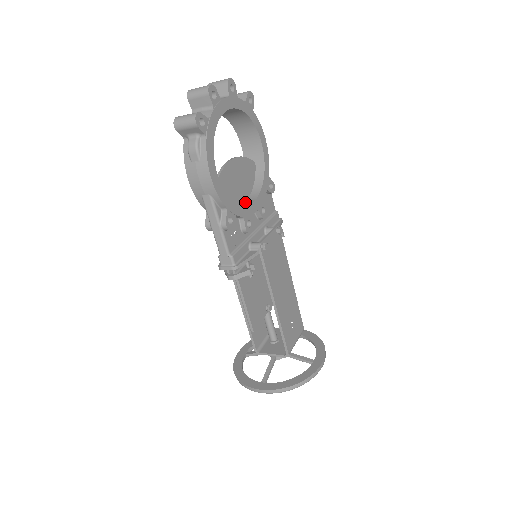
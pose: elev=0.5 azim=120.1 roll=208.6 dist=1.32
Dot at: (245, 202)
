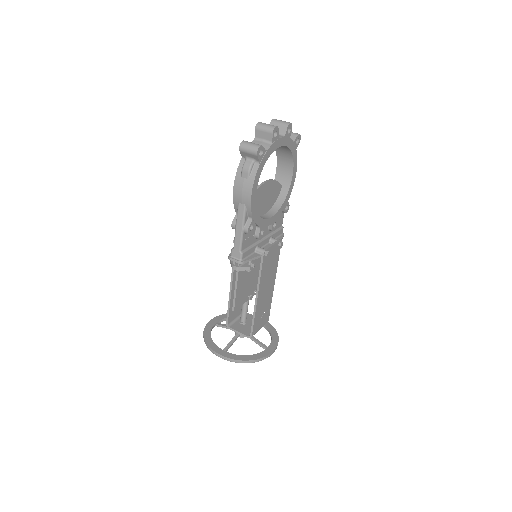
Dot at: (265, 215)
